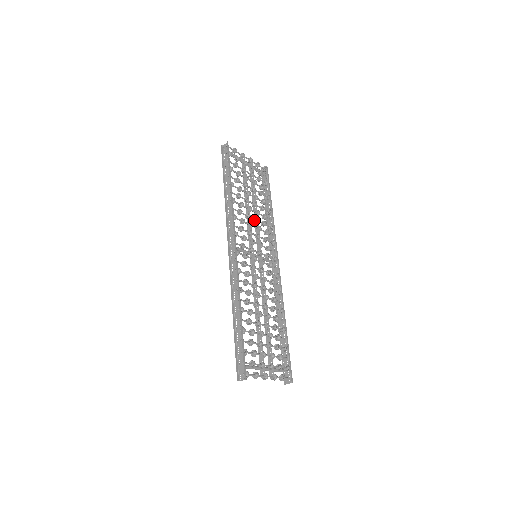
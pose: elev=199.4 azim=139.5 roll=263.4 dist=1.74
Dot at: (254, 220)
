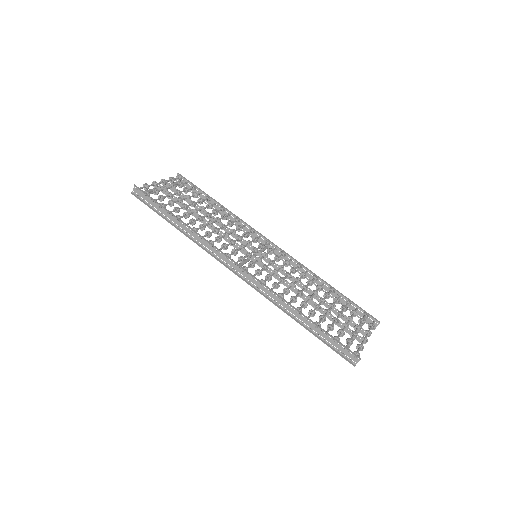
Dot at: (221, 229)
